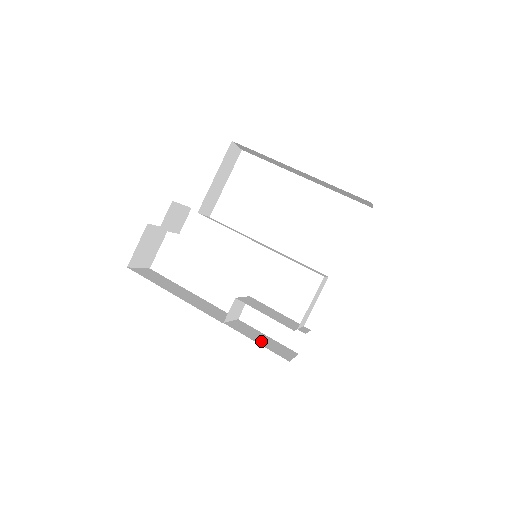
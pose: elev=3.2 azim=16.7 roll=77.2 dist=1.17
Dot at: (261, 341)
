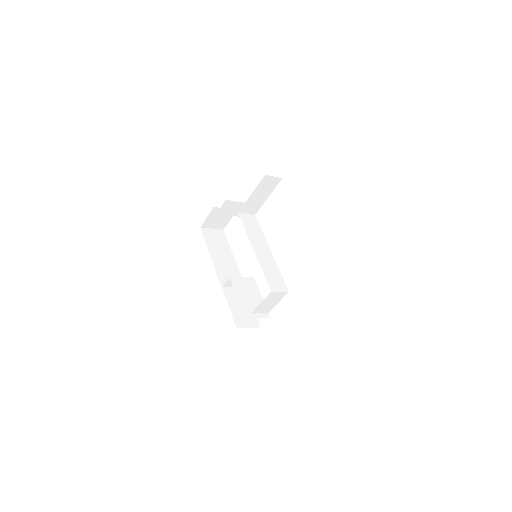
Dot at: (236, 308)
